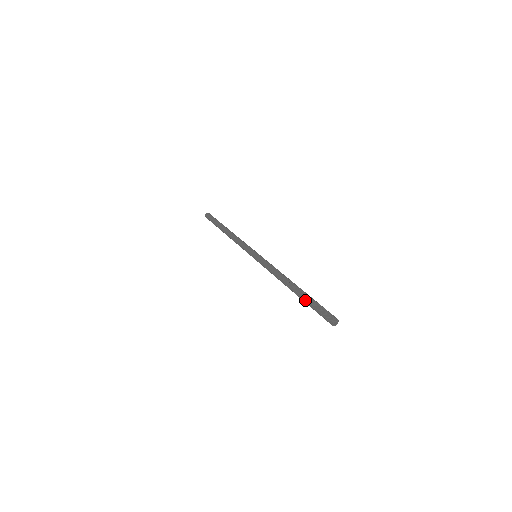
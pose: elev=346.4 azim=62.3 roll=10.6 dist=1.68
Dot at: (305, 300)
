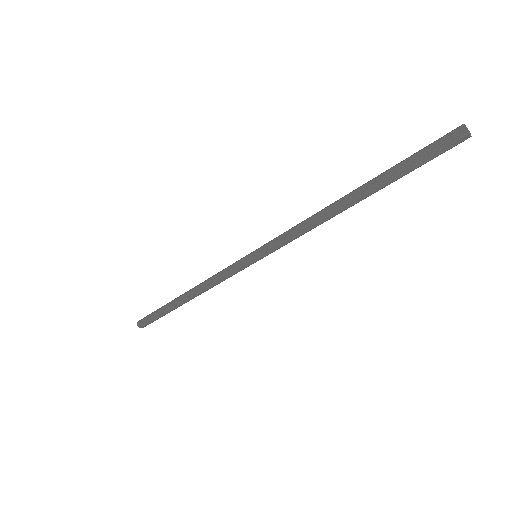
Dot at: (389, 173)
